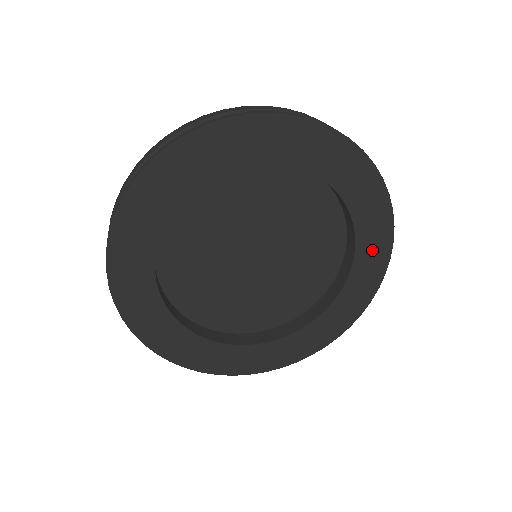
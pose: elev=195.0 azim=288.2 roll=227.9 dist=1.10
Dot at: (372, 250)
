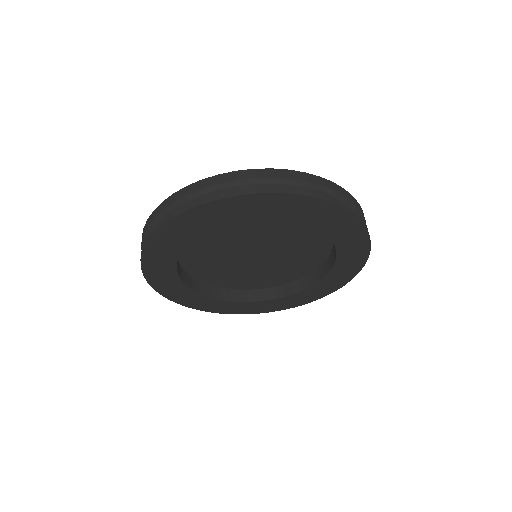
Dot at: (329, 284)
